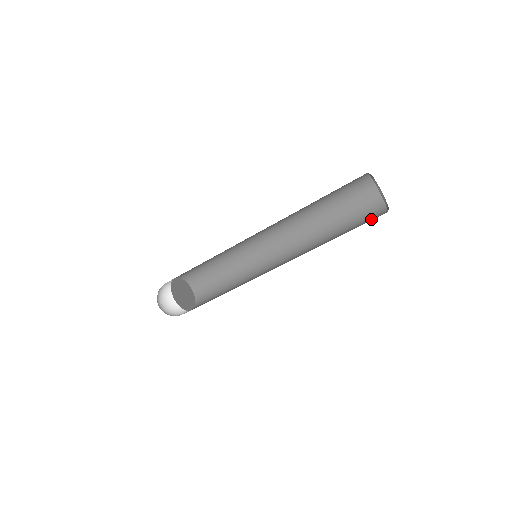
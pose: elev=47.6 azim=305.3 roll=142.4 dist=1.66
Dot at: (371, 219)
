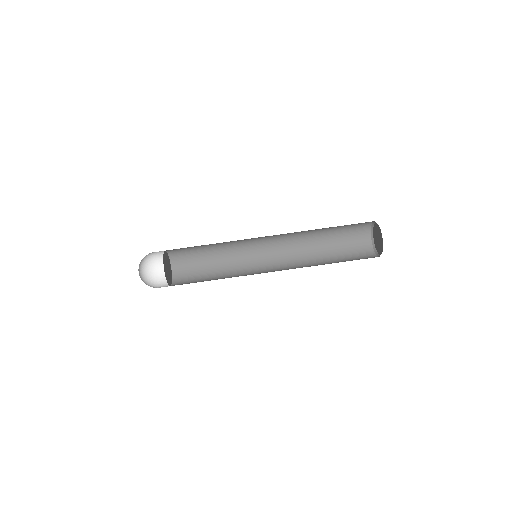
Dot at: occluded
